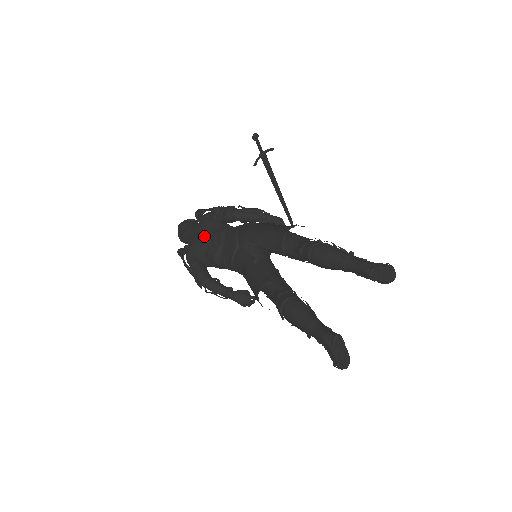
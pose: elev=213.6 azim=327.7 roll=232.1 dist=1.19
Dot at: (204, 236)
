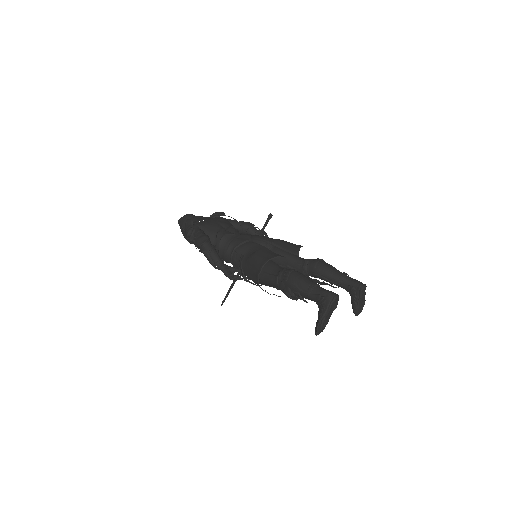
Dot at: (221, 223)
